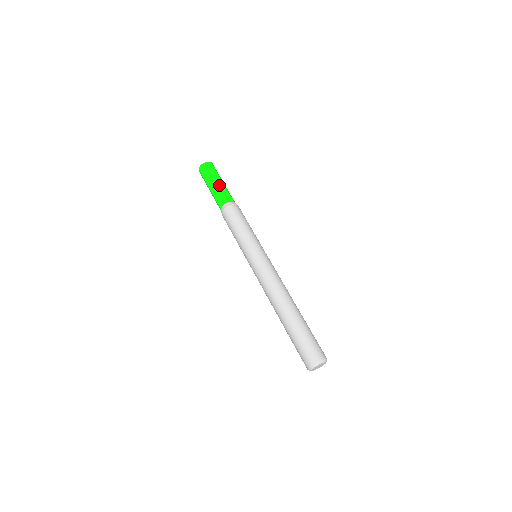
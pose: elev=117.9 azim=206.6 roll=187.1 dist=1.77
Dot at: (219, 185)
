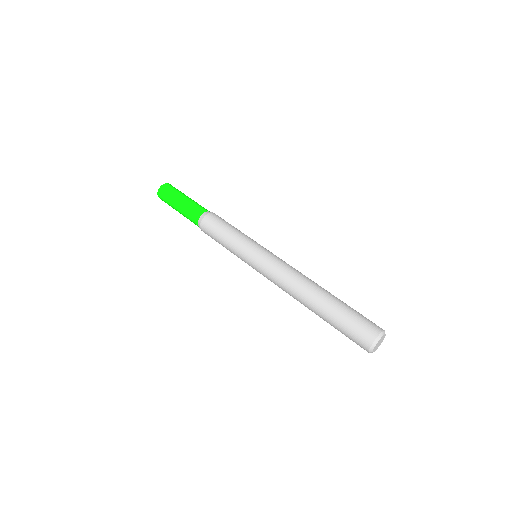
Dot at: (185, 201)
